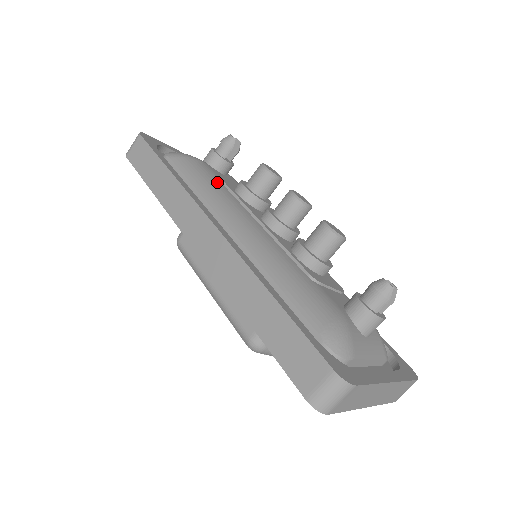
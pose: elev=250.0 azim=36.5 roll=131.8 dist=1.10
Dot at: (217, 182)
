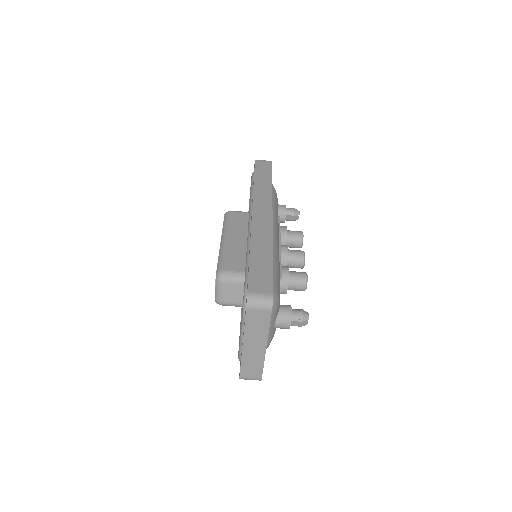
Dot at: occluded
